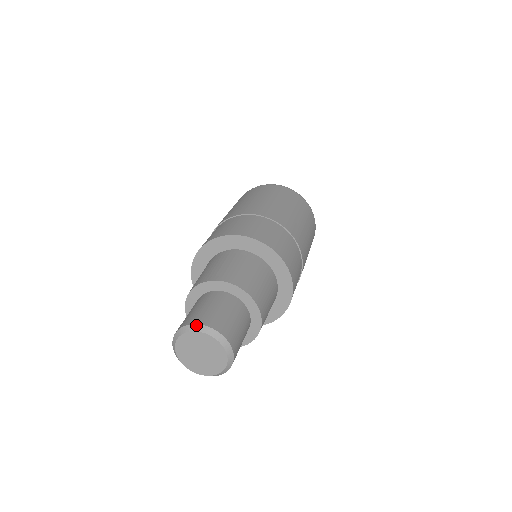
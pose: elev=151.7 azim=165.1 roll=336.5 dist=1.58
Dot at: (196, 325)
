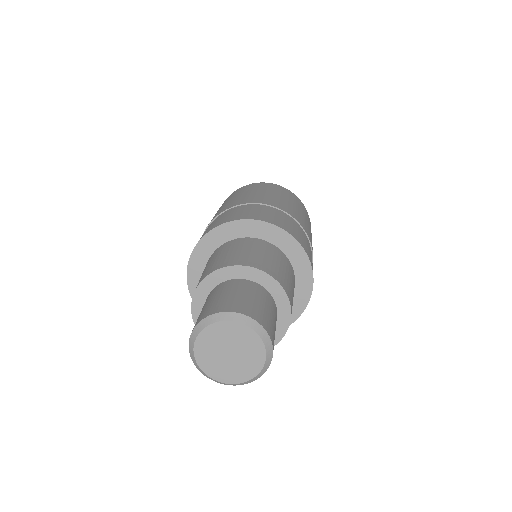
Dot at: (198, 324)
